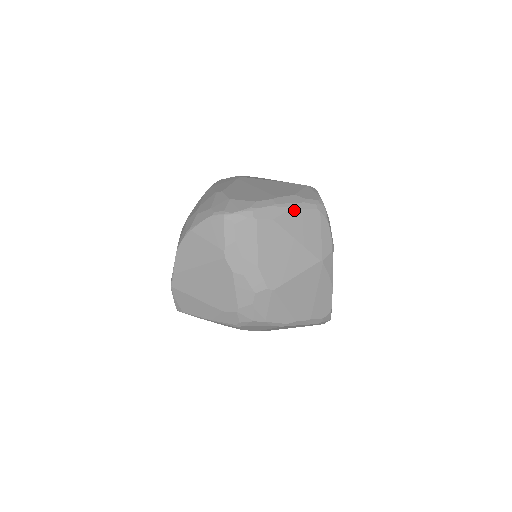
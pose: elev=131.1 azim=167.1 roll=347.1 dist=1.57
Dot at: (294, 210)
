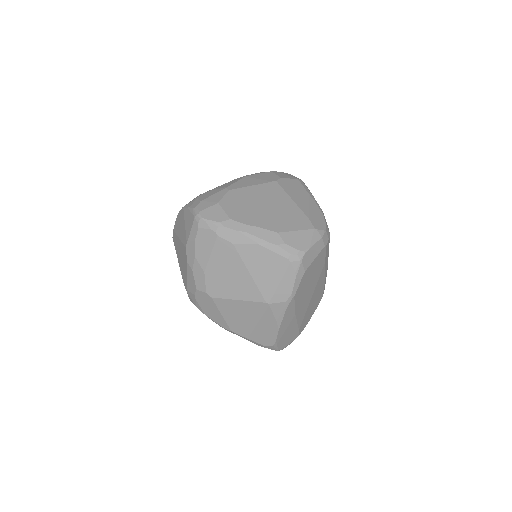
Dot at: (261, 247)
